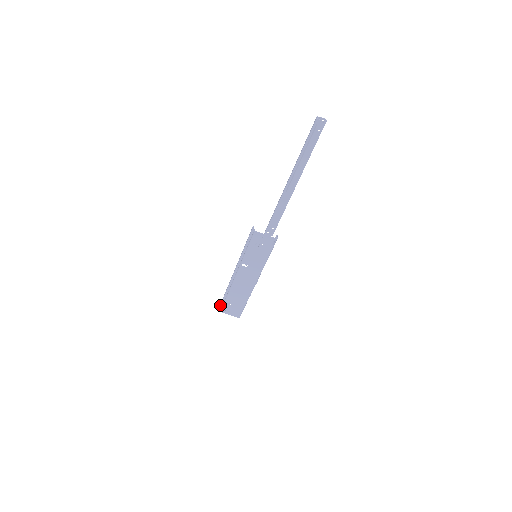
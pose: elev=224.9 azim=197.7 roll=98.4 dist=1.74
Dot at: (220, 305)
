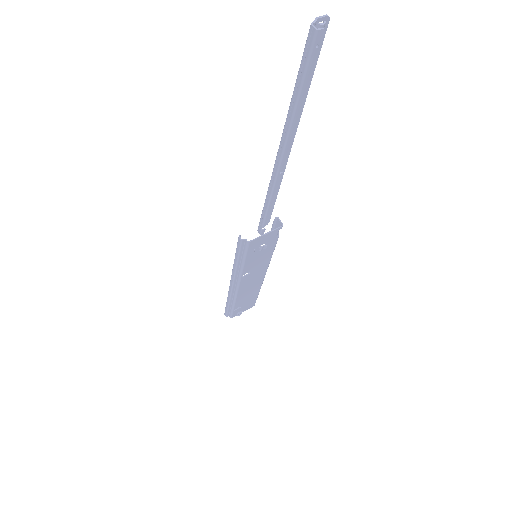
Dot at: (226, 314)
